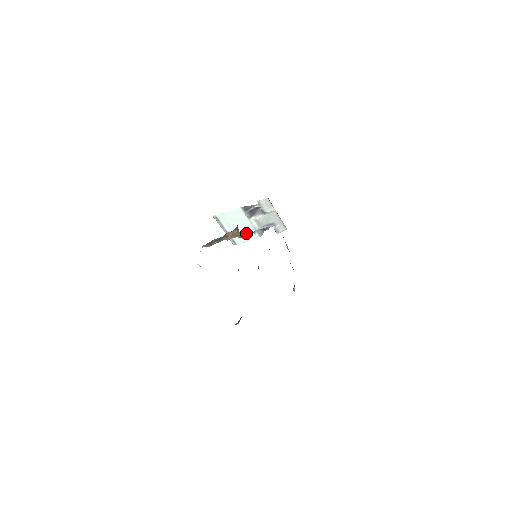
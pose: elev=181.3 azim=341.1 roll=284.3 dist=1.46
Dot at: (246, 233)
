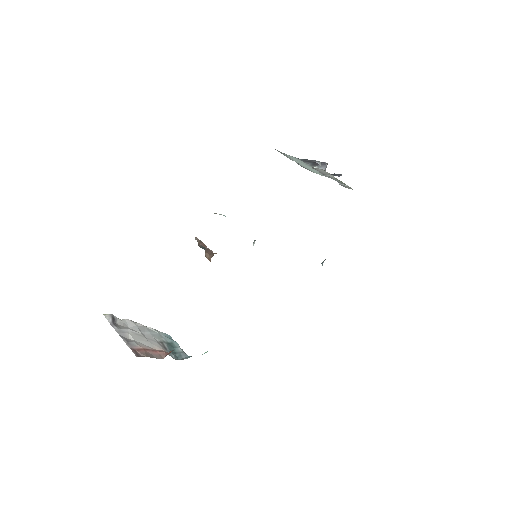
Dot at: (313, 170)
